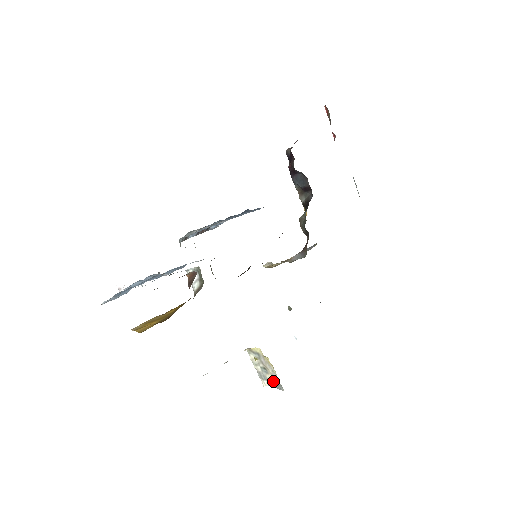
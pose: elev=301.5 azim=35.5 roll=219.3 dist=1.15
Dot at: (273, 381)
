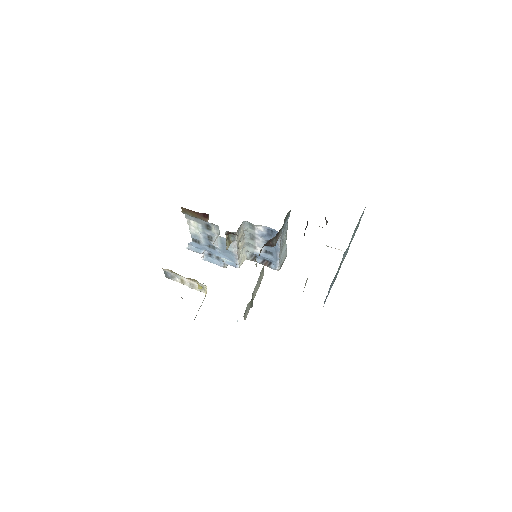
Dot at: occluded
